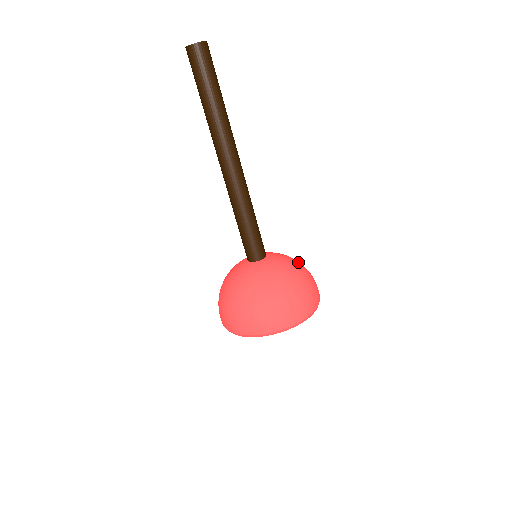
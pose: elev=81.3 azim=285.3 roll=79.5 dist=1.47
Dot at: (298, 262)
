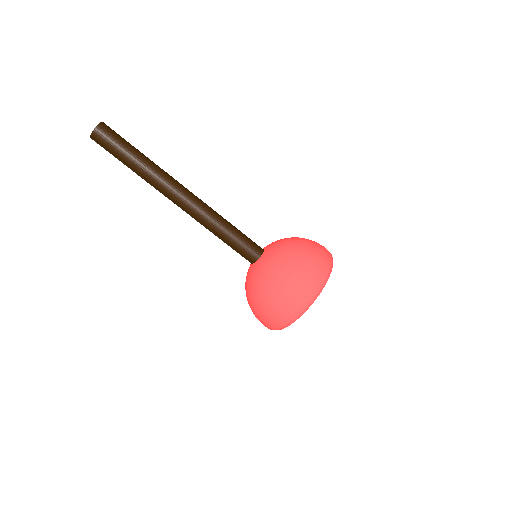
Dot at: occluded
